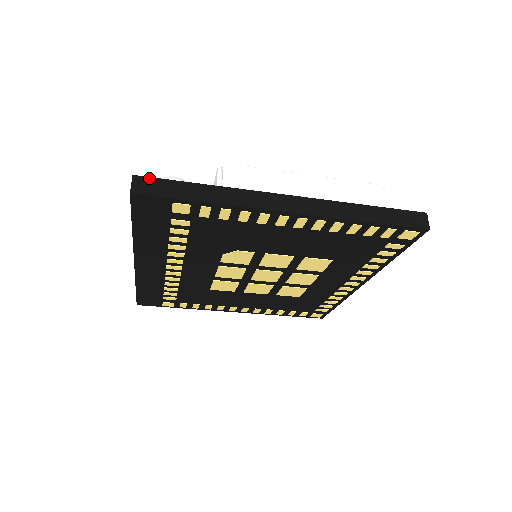
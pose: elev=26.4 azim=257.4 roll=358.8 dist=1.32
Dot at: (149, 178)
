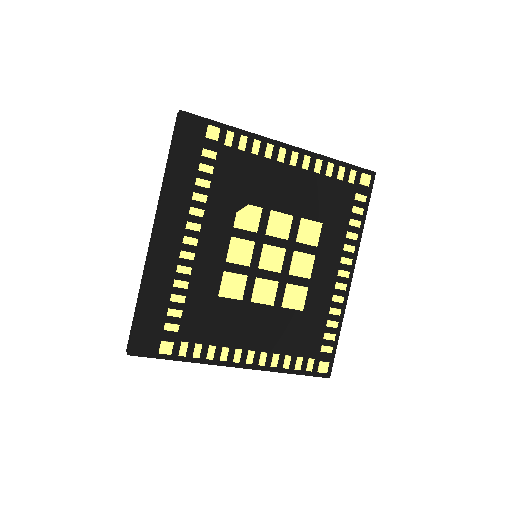
Dot at: occluded
